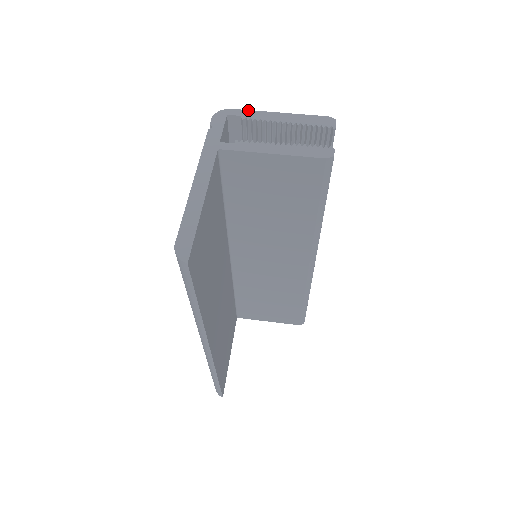
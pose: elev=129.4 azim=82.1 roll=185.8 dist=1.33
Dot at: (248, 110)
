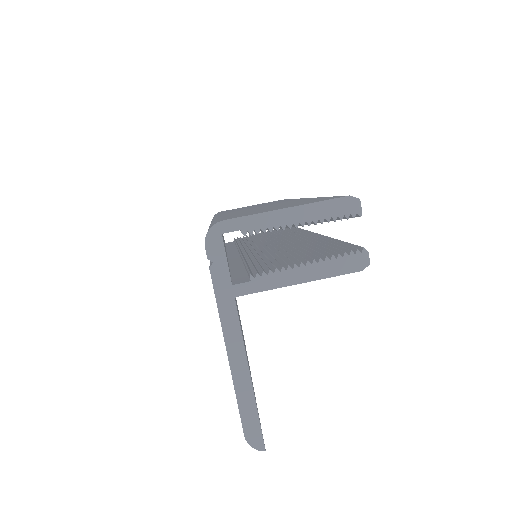
Dot at: (245, 216)
